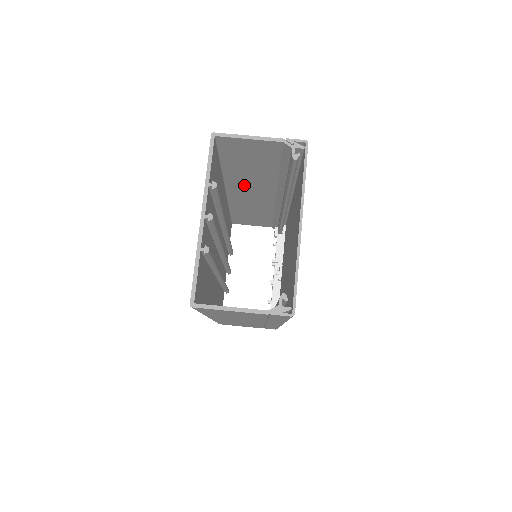
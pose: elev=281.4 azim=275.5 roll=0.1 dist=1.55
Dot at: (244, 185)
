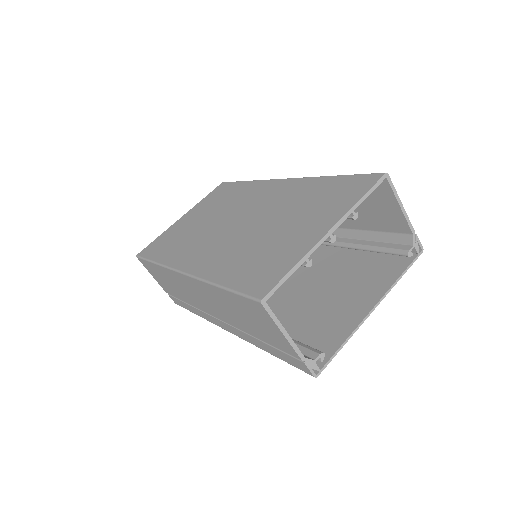
Dot at: occluded
